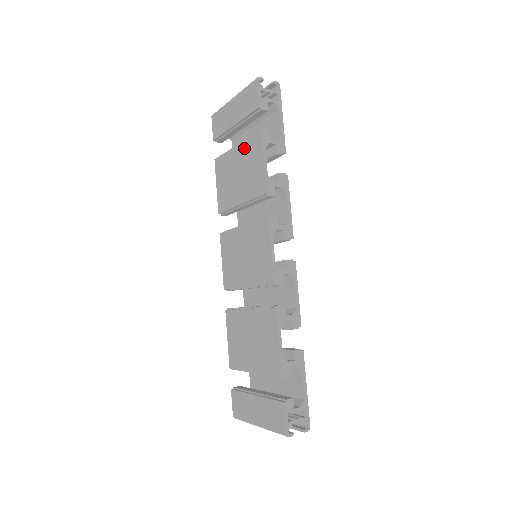
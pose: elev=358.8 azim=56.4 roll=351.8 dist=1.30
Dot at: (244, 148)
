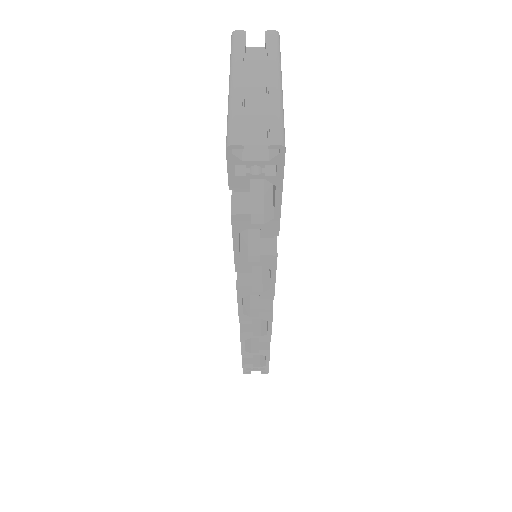
Dot at: occluded
